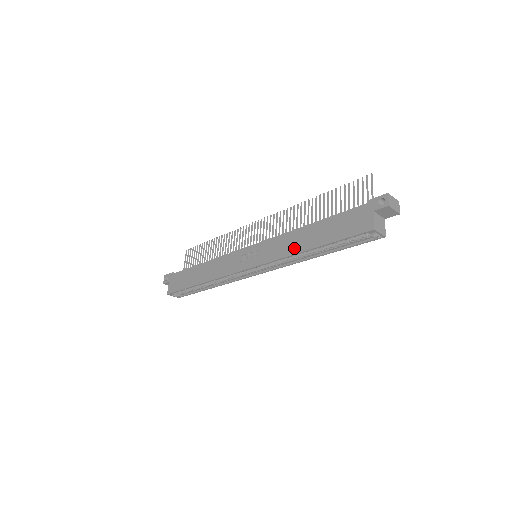
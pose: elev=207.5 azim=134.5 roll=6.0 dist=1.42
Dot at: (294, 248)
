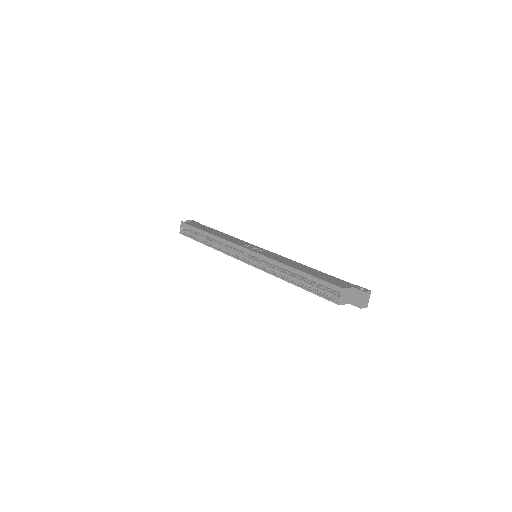
Dot at: (287, 263)
